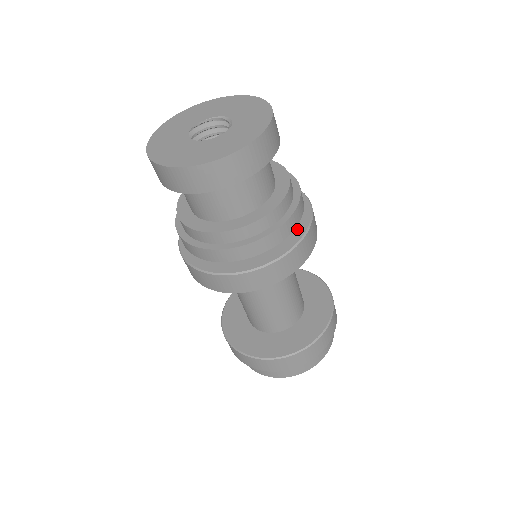
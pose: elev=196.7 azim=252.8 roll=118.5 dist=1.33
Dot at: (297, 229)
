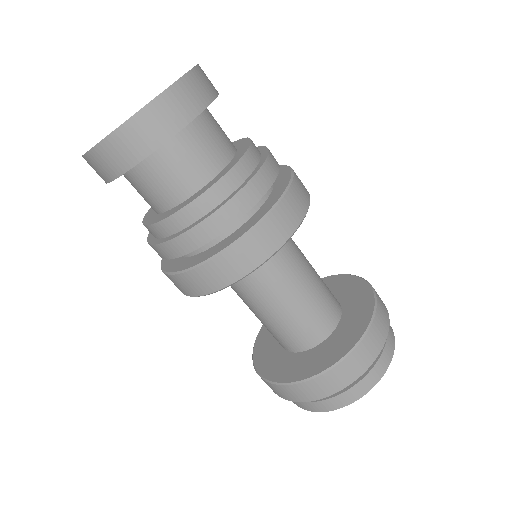
Dot at: (216, 248)
